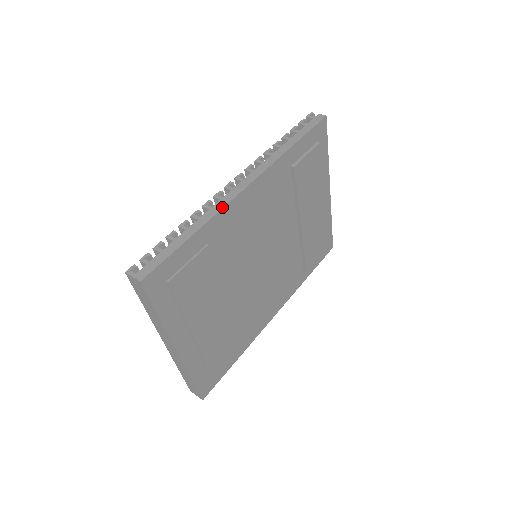
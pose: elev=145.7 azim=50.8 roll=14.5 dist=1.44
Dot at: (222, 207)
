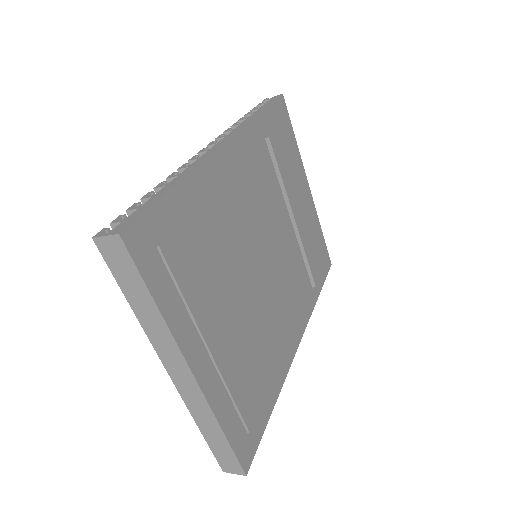
Dot at: (204, 160)
